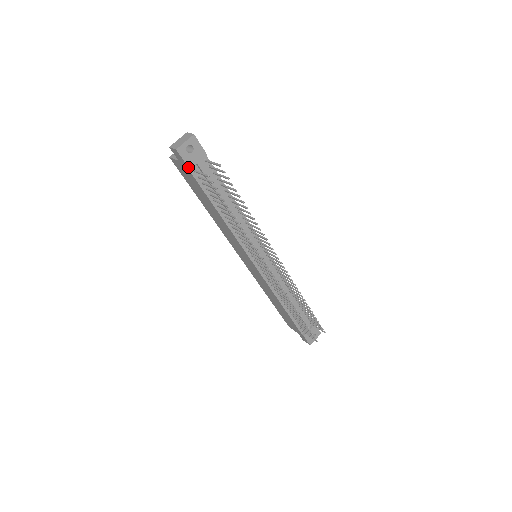
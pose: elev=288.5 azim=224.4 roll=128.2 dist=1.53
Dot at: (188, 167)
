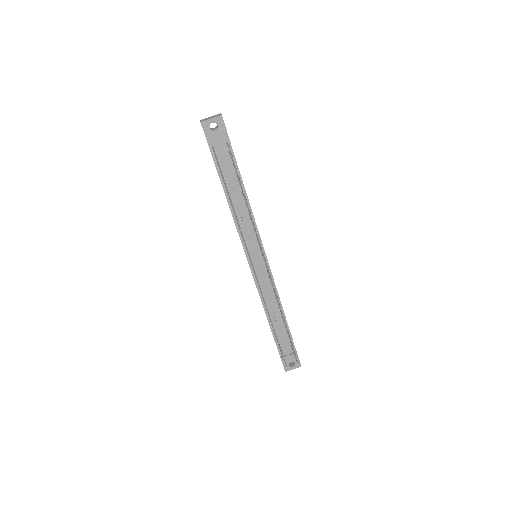
Dot at: (207, 142)
